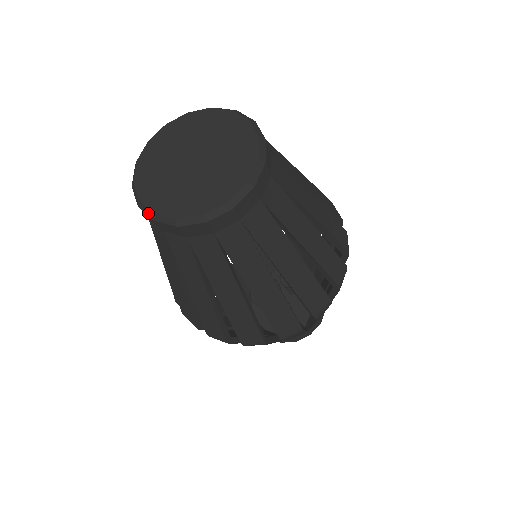
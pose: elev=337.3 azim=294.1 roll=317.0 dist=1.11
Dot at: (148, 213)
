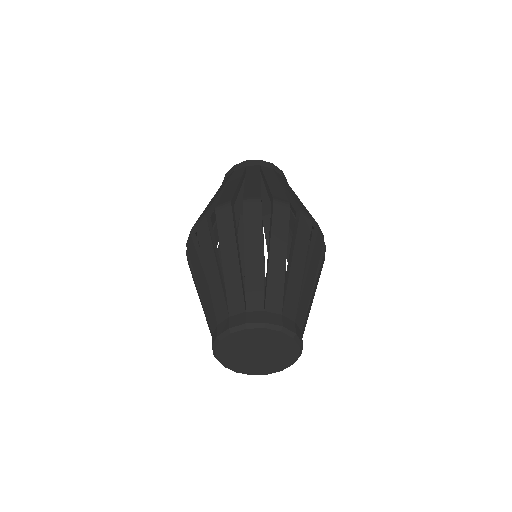
Dot at: (242, 162)
